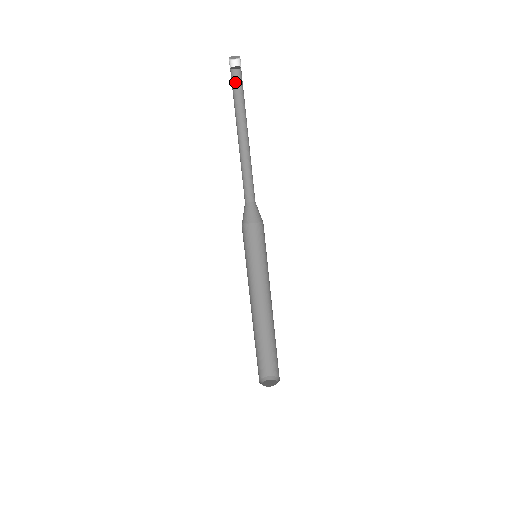
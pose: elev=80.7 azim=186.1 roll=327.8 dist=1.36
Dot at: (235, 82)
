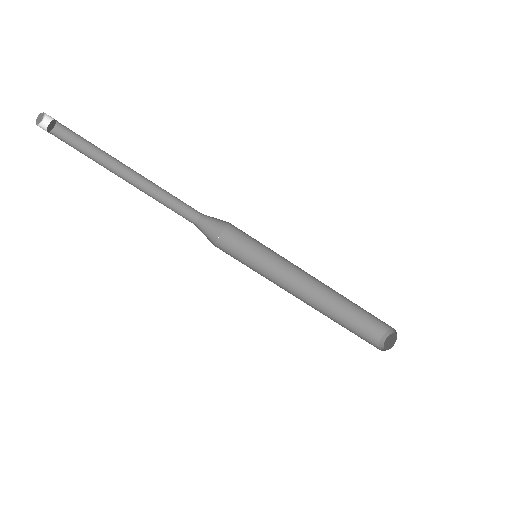
Dot at: (66, 138)
